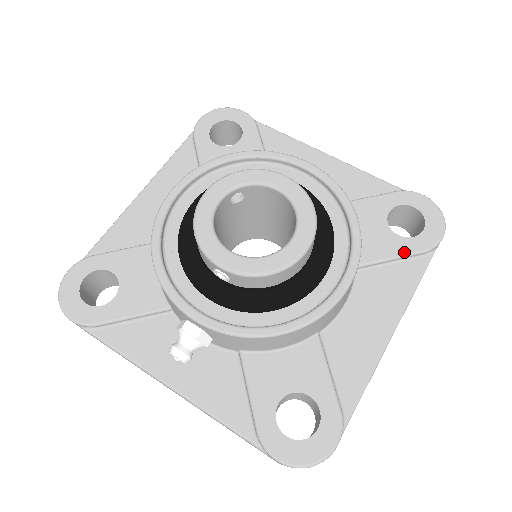
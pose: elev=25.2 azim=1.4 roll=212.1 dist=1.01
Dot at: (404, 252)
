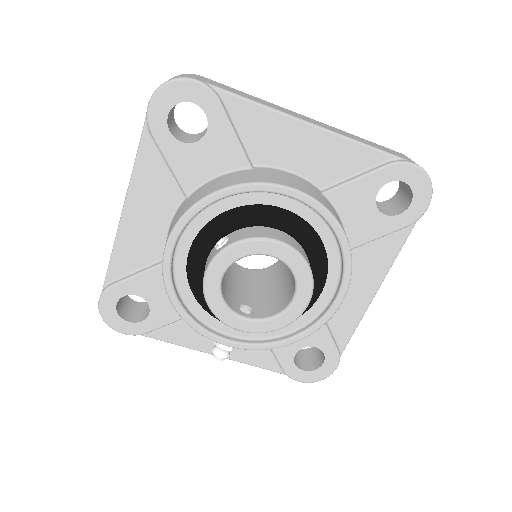
Dot at: (390, 231)
